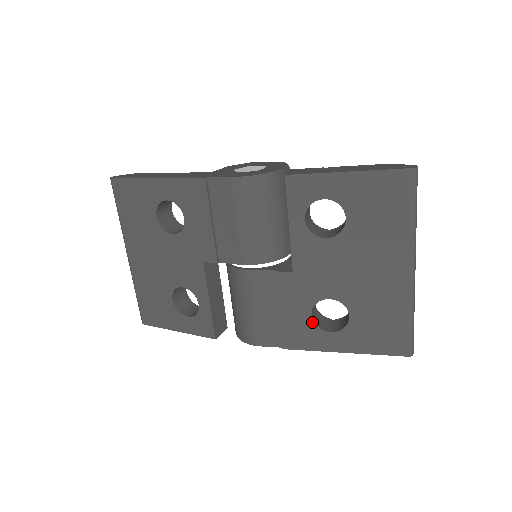
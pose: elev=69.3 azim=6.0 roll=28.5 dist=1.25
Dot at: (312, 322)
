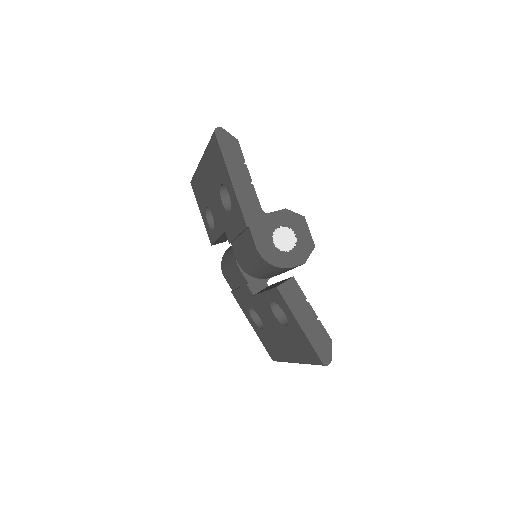
Dot at: (248, 308)
